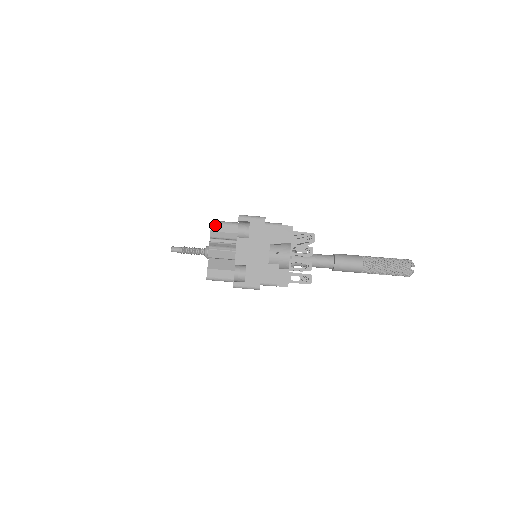
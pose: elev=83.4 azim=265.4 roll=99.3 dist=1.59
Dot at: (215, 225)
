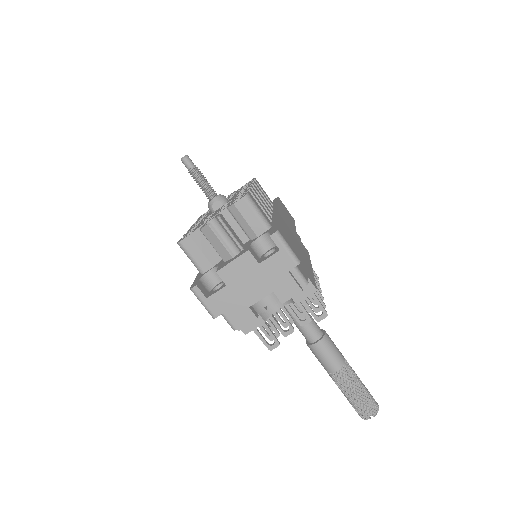
Dot at: (245, 203)
